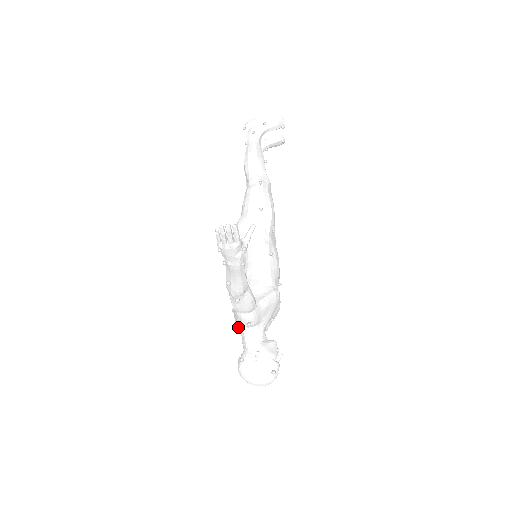
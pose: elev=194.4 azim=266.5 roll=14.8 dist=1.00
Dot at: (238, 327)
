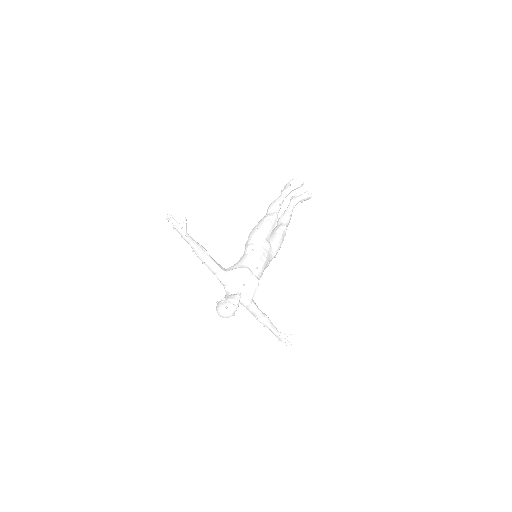
Dot at: occluded
